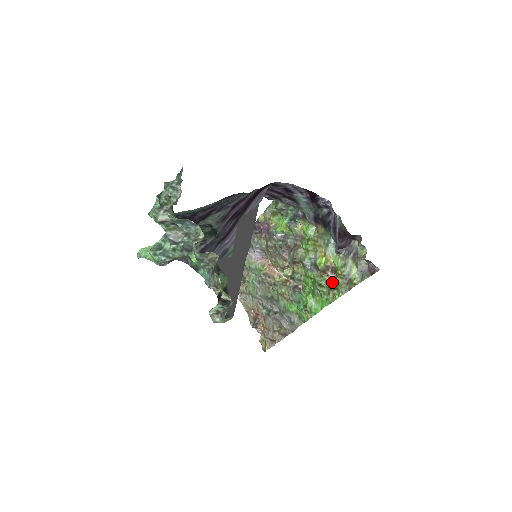
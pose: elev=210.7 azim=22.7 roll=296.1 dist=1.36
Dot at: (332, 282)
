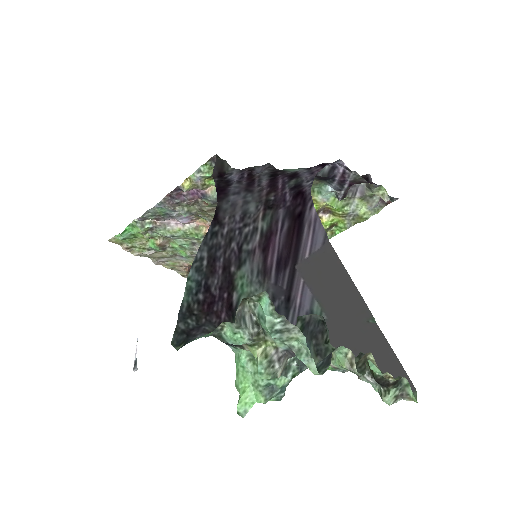
Dot at: (329, 222)
